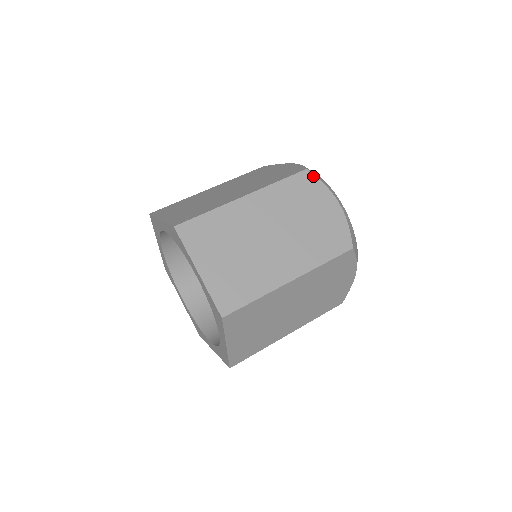
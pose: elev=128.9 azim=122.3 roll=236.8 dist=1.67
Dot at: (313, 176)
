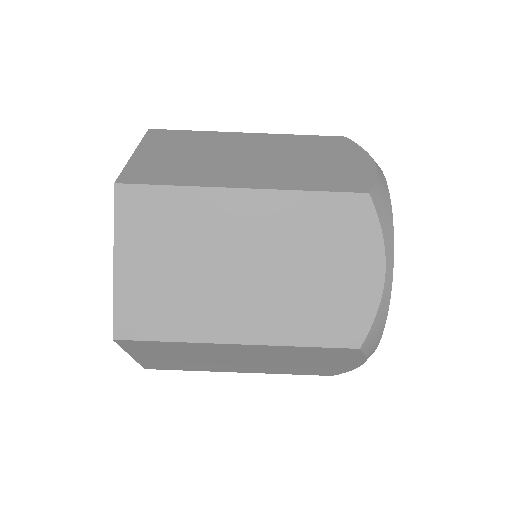
Dot at: (360, 353)
